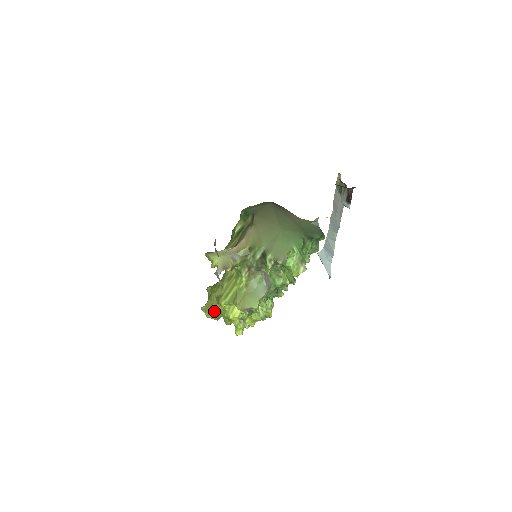
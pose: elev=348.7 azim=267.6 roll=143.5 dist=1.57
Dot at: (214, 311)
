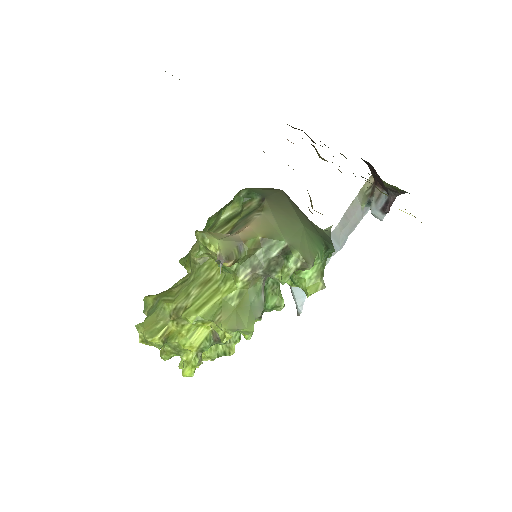
Dot at: (162, 332)
